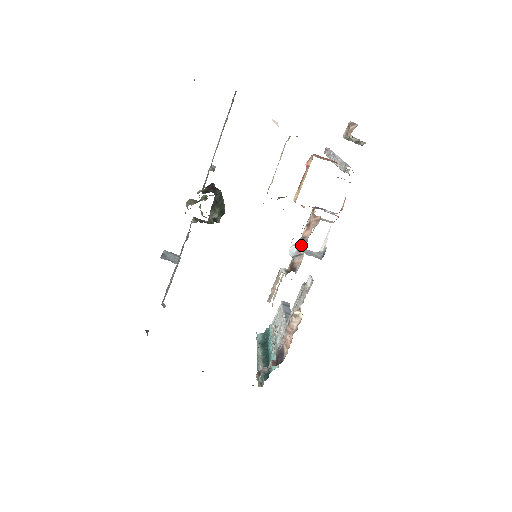
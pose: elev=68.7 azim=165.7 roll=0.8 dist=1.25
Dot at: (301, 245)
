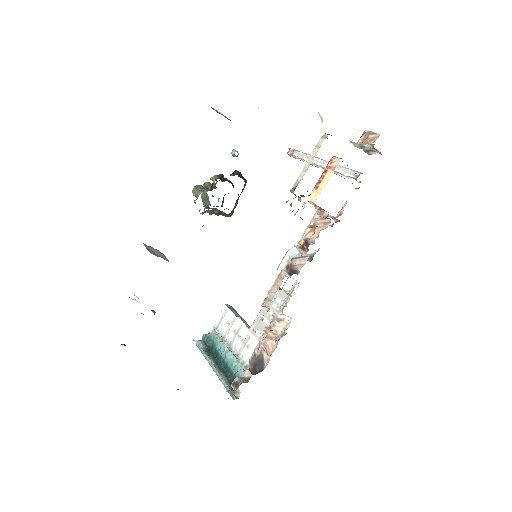
Dot at: (305, 247)
